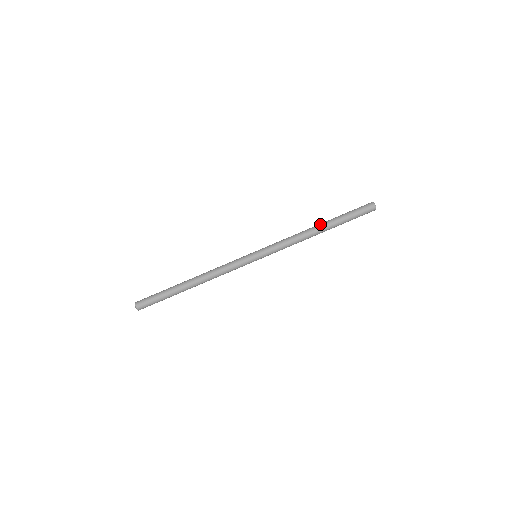
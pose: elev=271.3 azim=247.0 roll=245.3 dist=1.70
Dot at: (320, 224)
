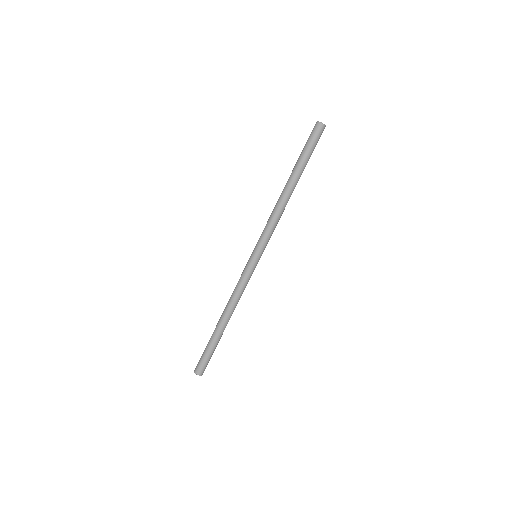
Dot at: (289, 184)
